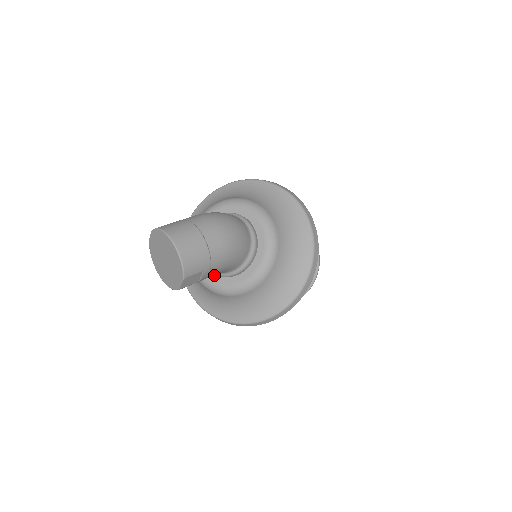
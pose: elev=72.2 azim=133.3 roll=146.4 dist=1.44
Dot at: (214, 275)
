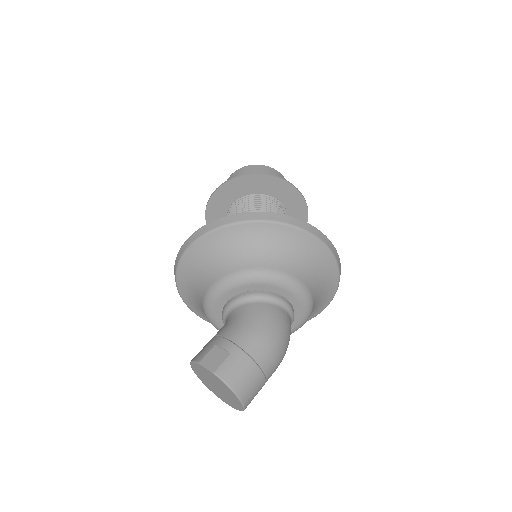
Dot at: occluded
